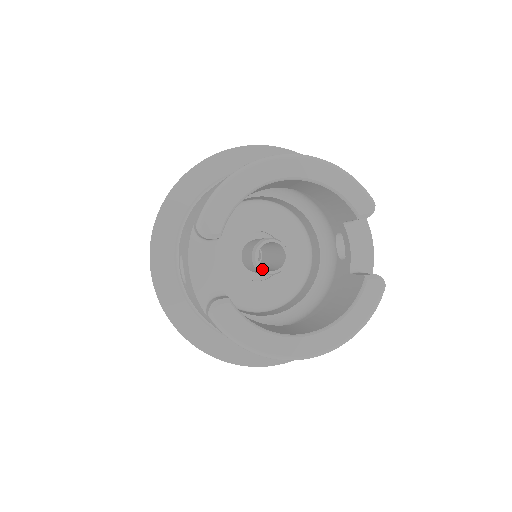
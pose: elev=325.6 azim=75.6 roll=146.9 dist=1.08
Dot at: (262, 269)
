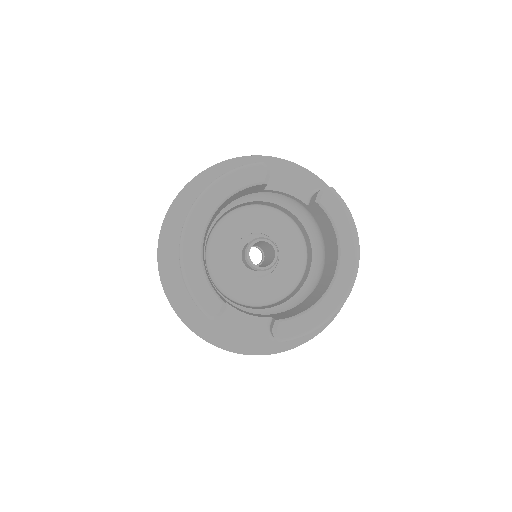
Dot at: (268, 267)
